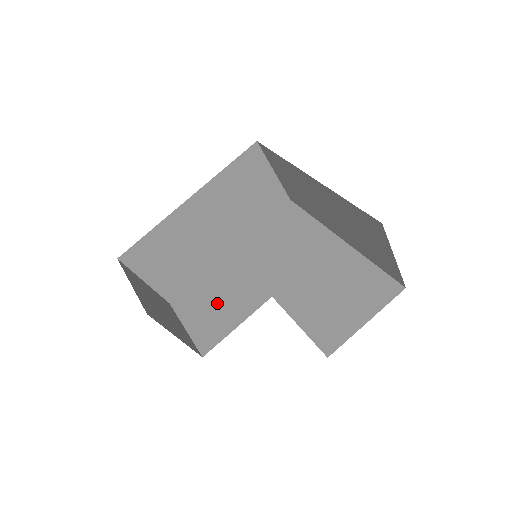
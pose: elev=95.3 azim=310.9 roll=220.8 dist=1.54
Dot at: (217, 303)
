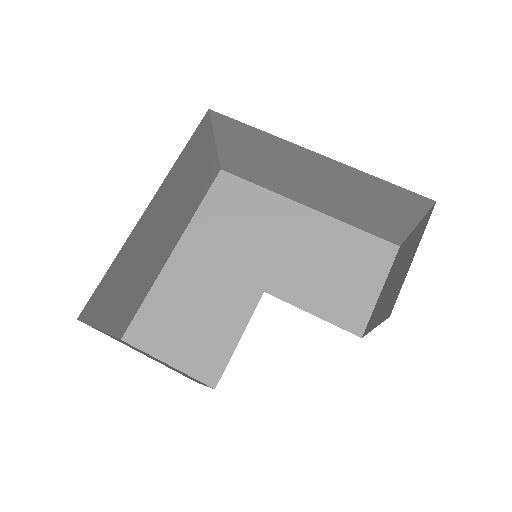
Dot at: (195, 319)
